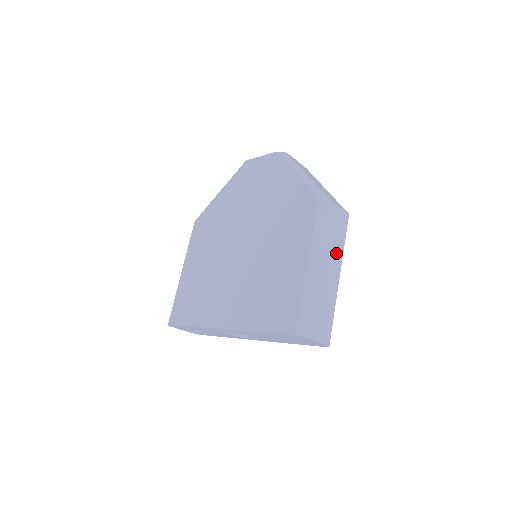
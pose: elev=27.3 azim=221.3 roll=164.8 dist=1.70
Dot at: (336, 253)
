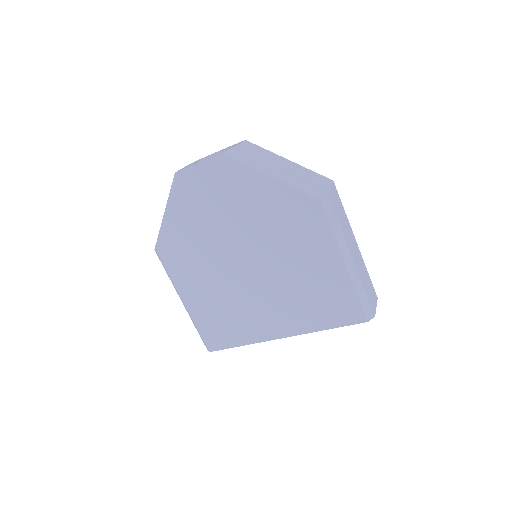
Dot at: (348, 228)
